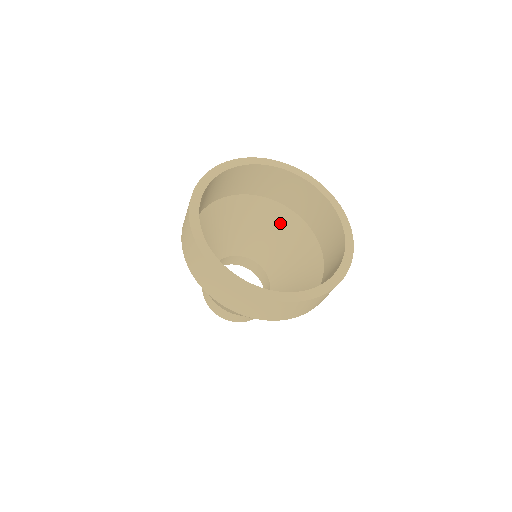
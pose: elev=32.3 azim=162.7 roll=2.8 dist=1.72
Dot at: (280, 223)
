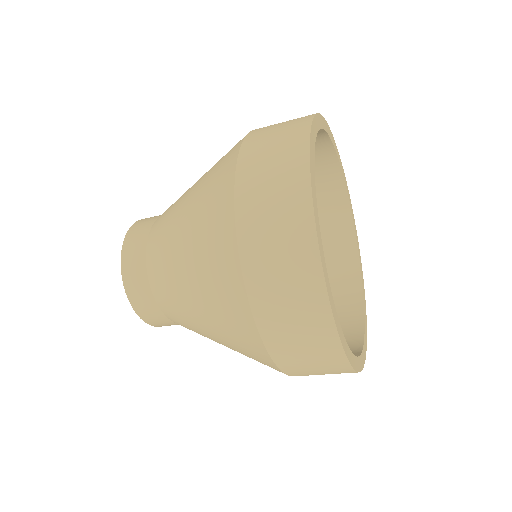
Dot at: occluded
